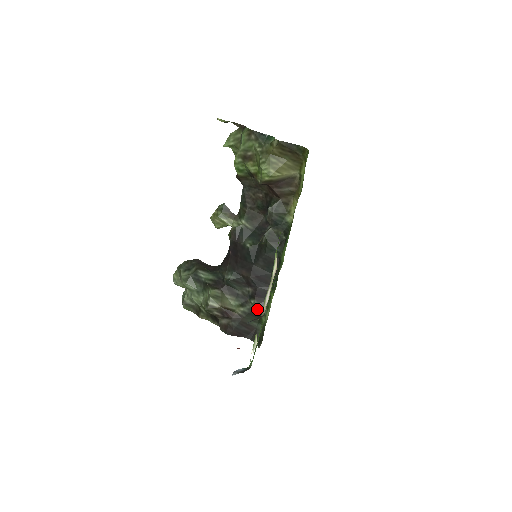
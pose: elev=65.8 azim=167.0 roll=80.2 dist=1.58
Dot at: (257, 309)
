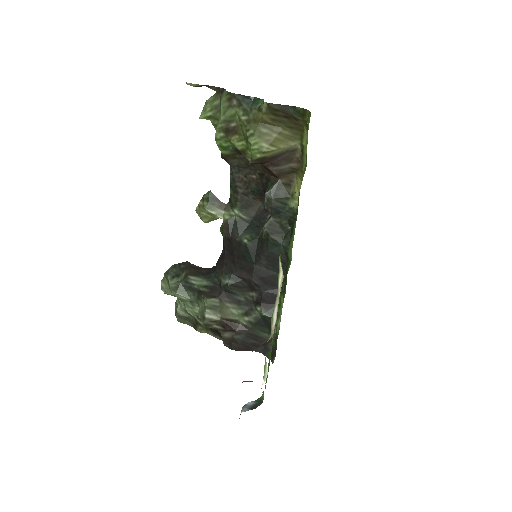
Dot at: (265, 317)
